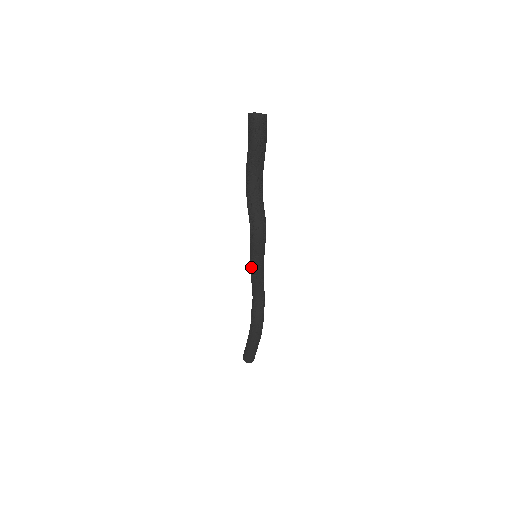
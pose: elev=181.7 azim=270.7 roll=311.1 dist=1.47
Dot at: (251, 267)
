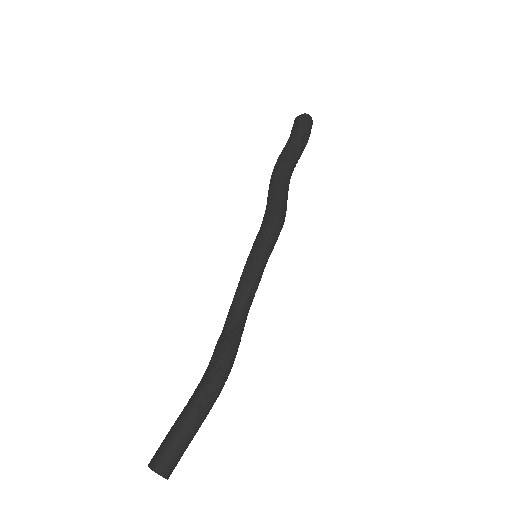
Dot at: (251, 262)
